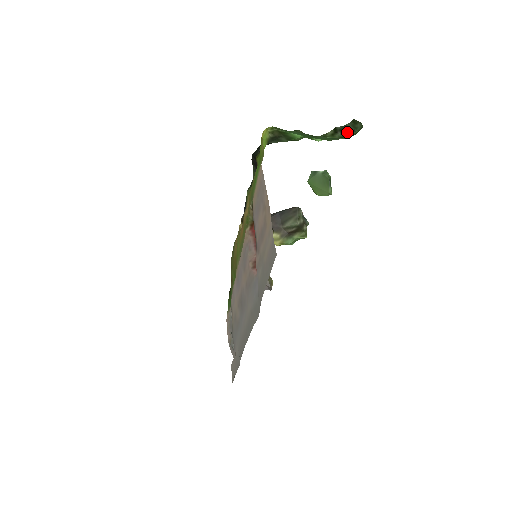
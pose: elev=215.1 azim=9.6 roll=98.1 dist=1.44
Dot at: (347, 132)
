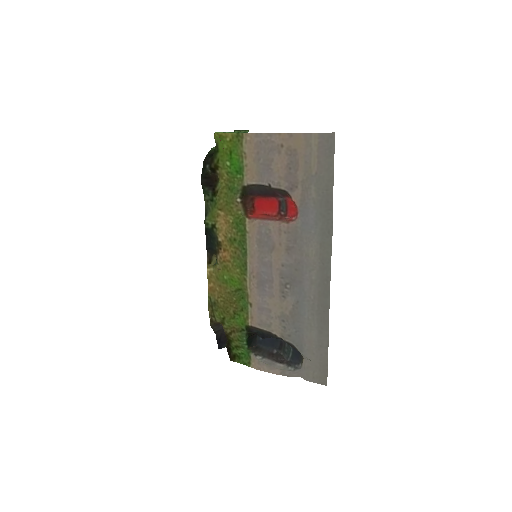
Dot at: occluded
